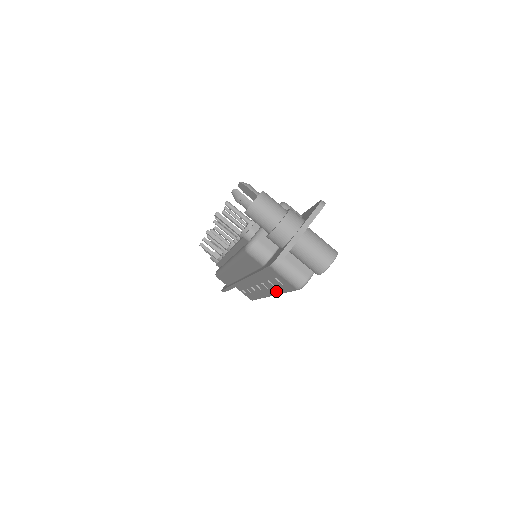
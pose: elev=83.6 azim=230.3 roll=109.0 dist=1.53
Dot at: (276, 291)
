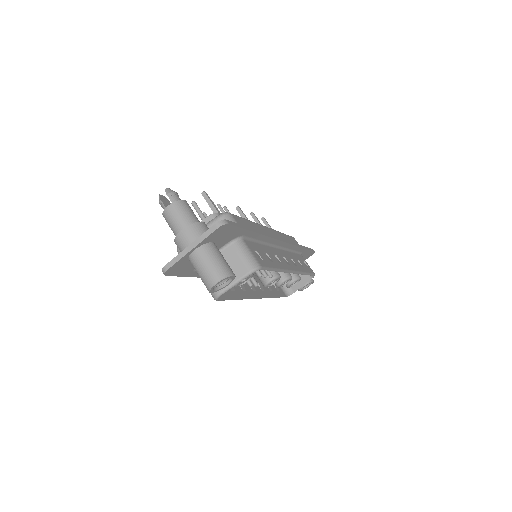
Dot at: (240, 295)
